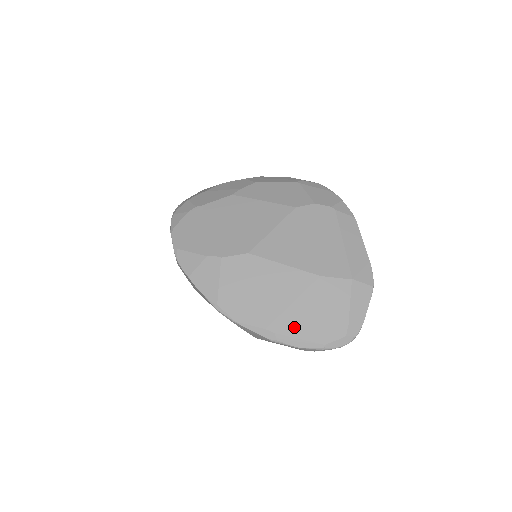
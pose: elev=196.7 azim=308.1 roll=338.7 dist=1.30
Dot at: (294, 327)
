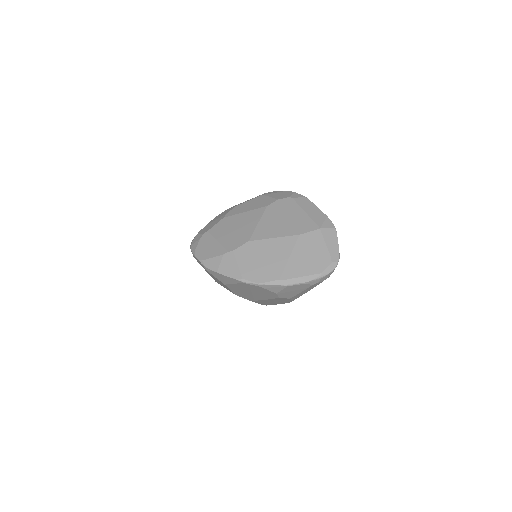
Dot at: (297, 271)
